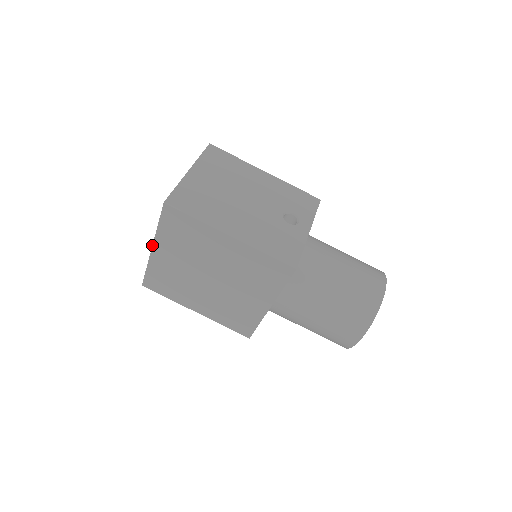
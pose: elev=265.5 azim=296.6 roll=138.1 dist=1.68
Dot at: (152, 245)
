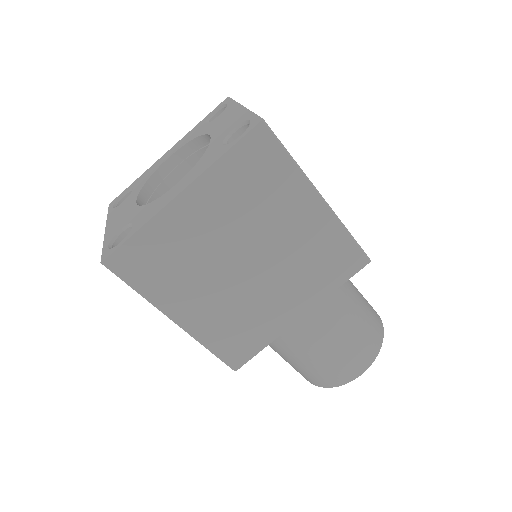
Dot at: (186, 187)
